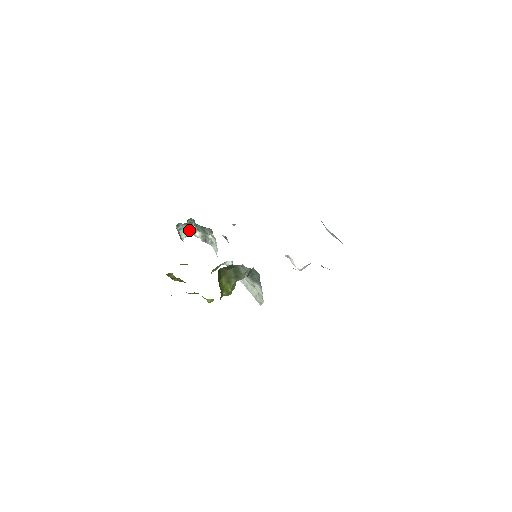
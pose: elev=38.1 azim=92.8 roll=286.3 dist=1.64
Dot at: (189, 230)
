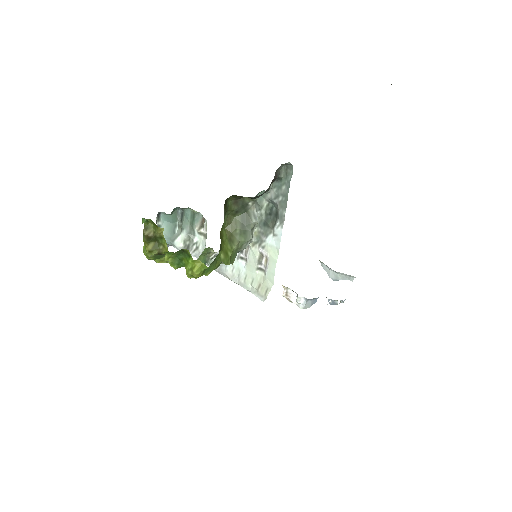
Dot at: (169, 233)
